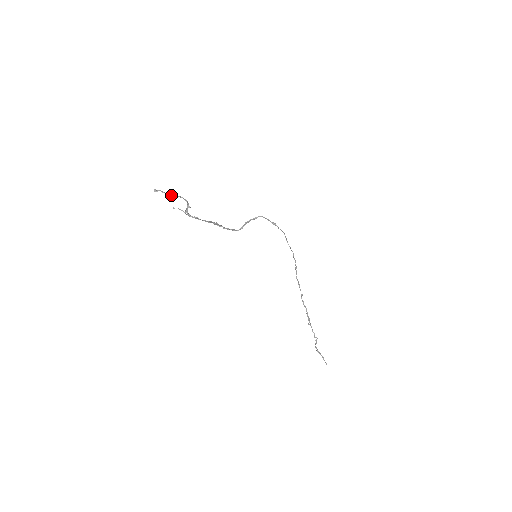
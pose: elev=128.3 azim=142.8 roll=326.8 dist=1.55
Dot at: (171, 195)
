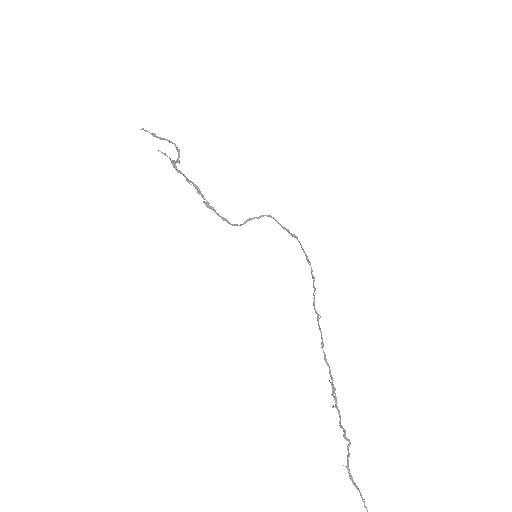
Dot at: (161, 139)
